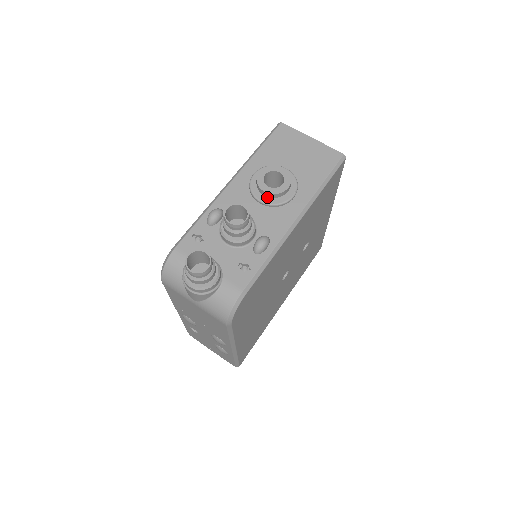
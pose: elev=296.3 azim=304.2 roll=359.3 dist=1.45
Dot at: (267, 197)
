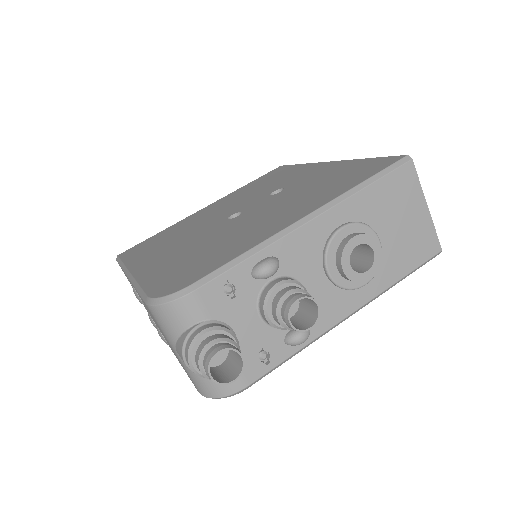
Dot at: (339, 272)
